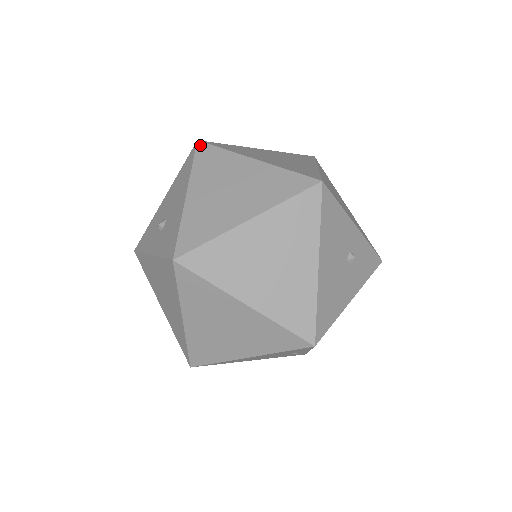
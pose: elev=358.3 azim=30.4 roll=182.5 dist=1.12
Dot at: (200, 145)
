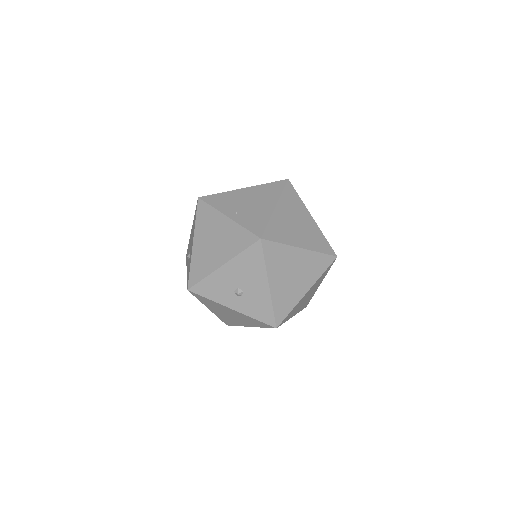
Dot at: (264, 243)
